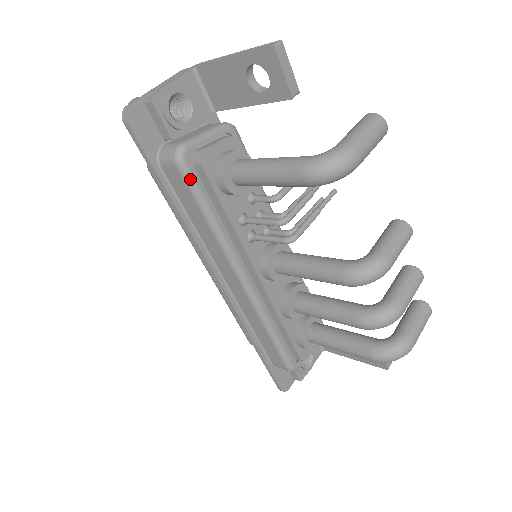
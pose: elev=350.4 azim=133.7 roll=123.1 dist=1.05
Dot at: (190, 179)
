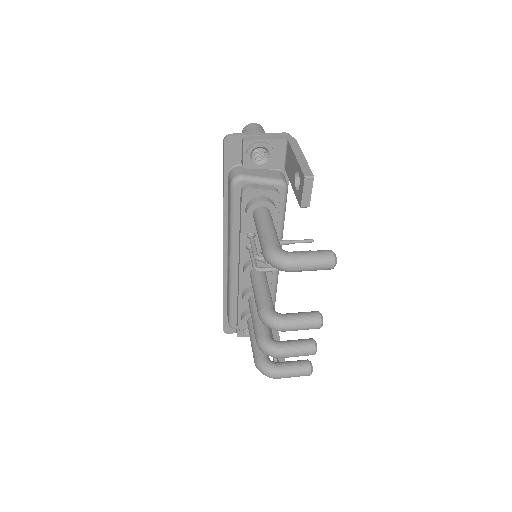
Dot at: (233, 195)
